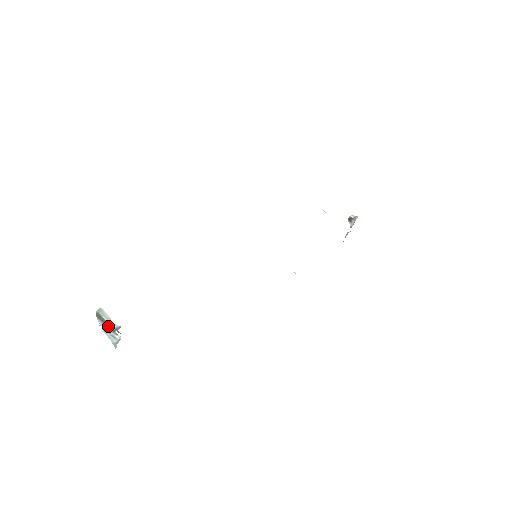
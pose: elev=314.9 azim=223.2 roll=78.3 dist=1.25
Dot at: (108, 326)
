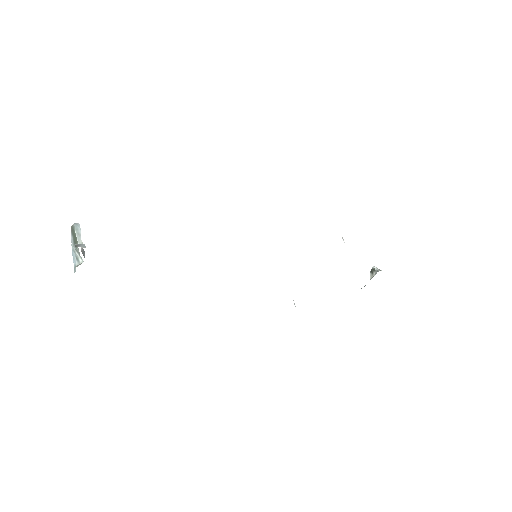
Dot at: (75, 242)
